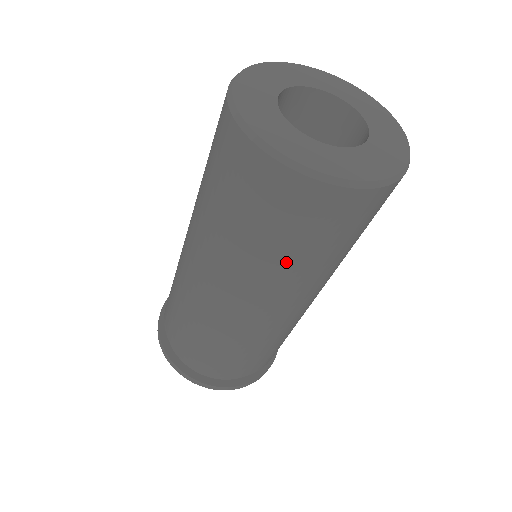
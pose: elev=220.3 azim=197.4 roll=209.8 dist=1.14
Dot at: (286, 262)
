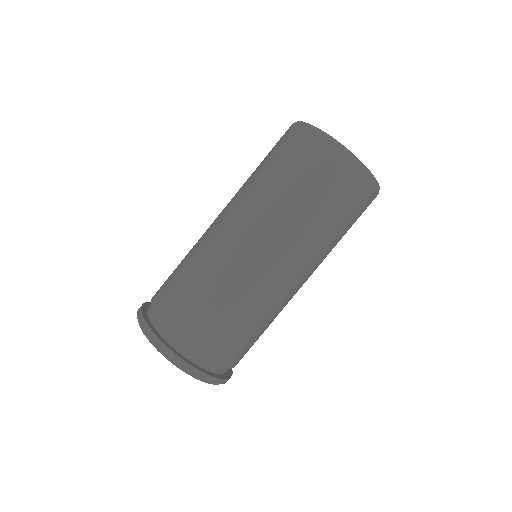
Dot at: (324, 228)
